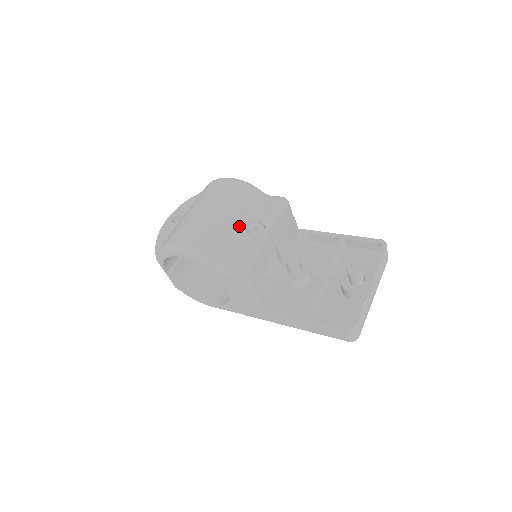
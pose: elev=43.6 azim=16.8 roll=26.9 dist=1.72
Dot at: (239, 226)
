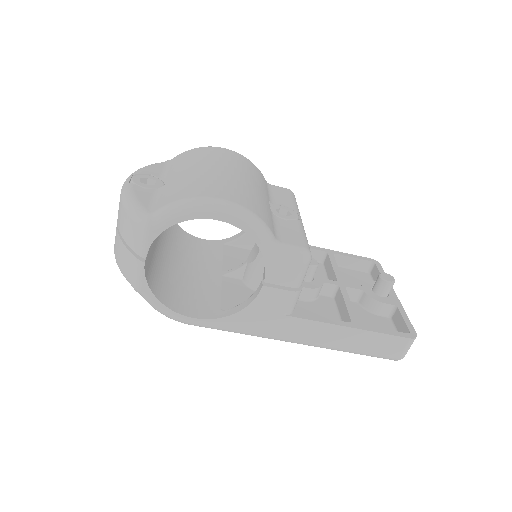
Dot at: (268, 203)
